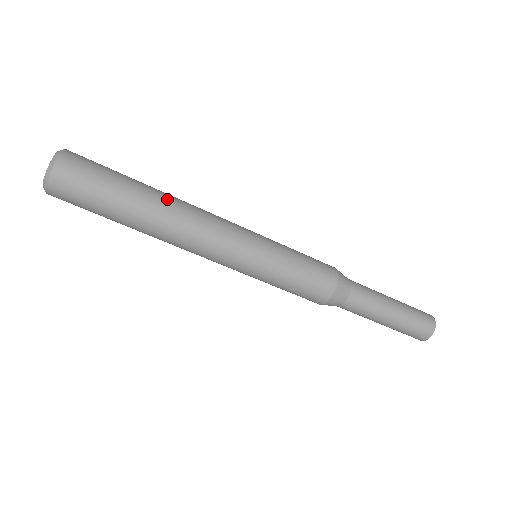
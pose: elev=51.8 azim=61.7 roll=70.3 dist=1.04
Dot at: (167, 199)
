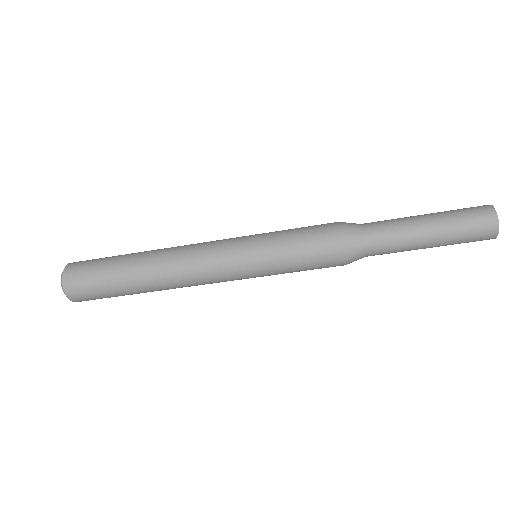
Dot at: (154, 250)
